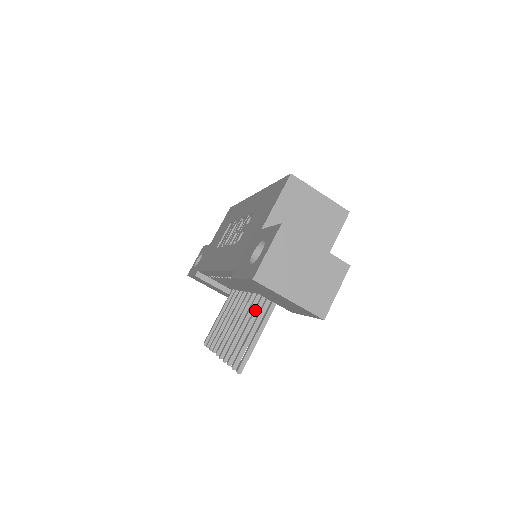
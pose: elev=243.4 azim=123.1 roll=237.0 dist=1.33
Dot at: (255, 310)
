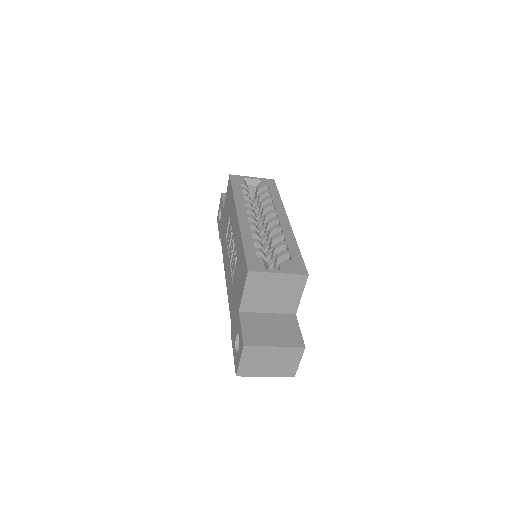
Dot at: occluded
